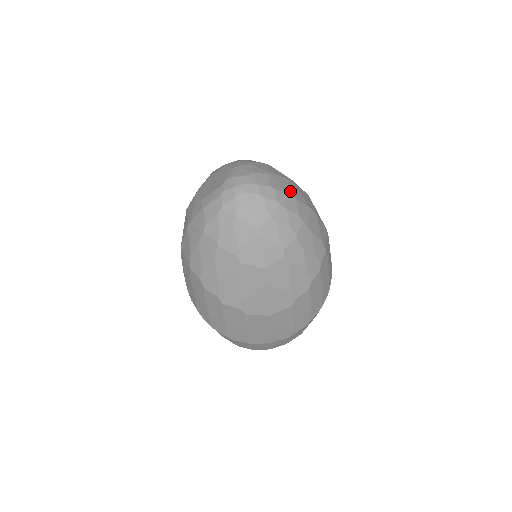
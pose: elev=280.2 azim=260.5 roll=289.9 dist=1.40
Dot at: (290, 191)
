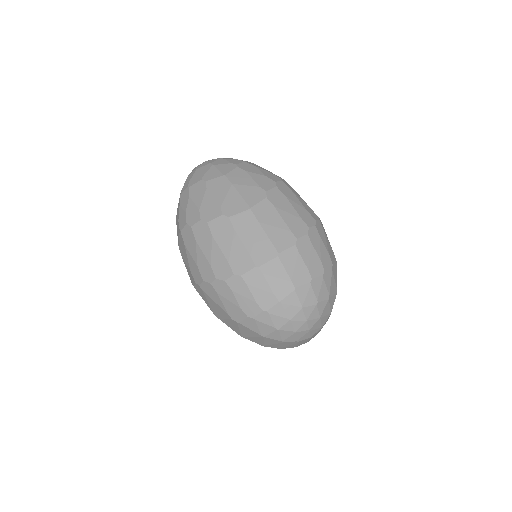
Dot at: occluded
